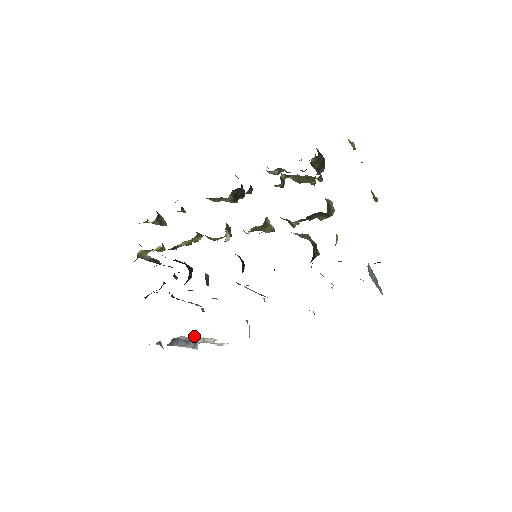
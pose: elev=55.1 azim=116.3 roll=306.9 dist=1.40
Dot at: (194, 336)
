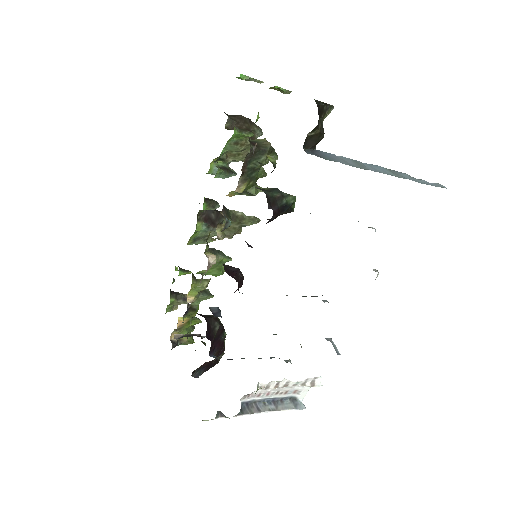
Dot at: (260, 387)
